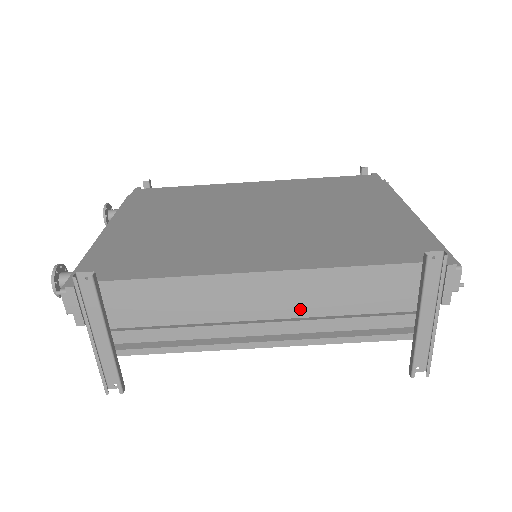
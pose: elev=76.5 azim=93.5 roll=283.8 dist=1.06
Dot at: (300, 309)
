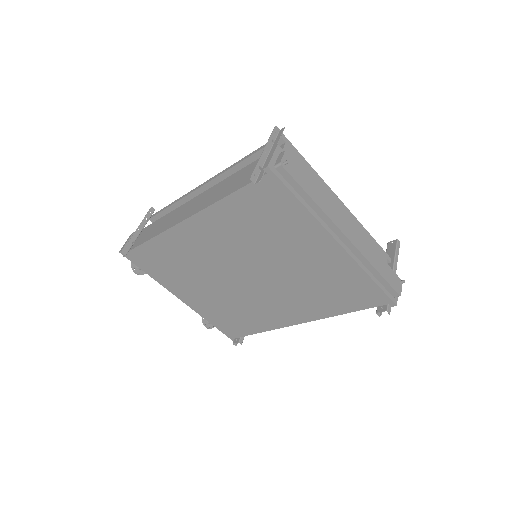
Dot at: occluded
